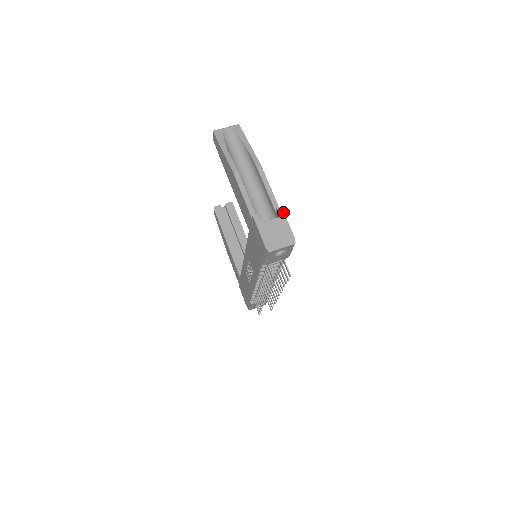
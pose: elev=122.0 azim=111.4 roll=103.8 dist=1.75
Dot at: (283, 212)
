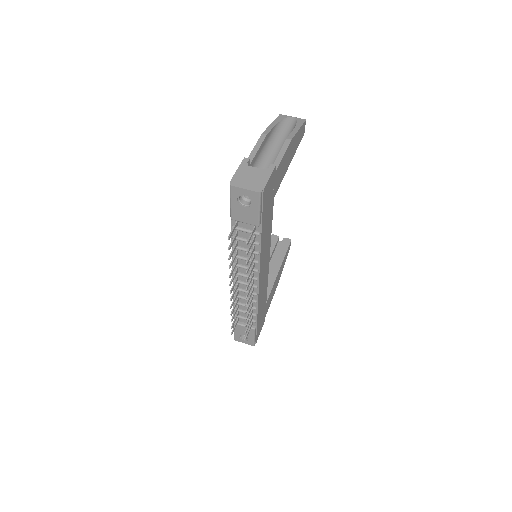
Dot at: (273, 168)
